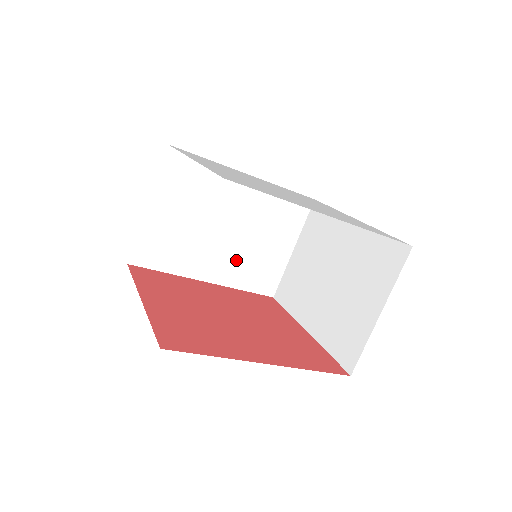
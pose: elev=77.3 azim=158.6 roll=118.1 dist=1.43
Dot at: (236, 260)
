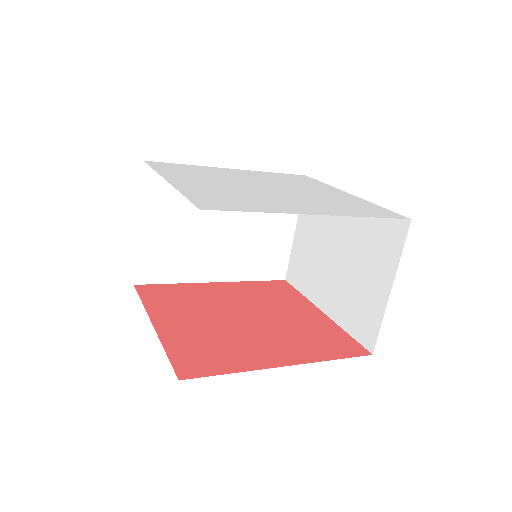
Dot at: (240, 254)
